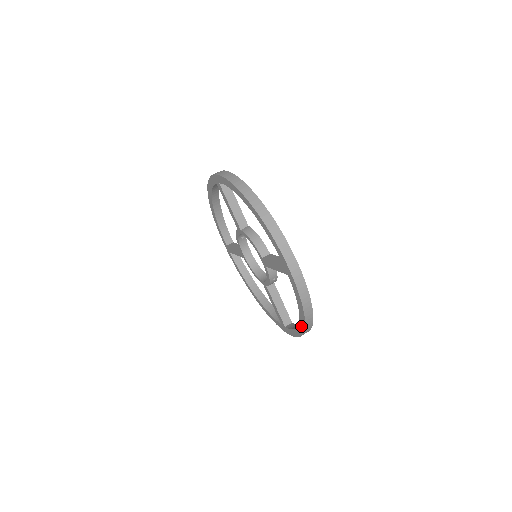
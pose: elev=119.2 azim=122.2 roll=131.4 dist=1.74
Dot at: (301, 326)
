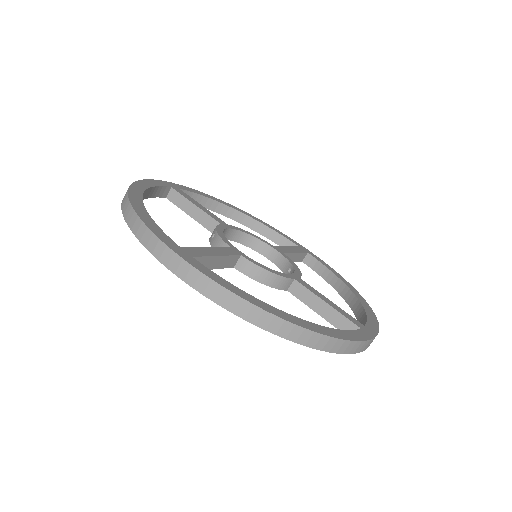
Dot at: occluded
